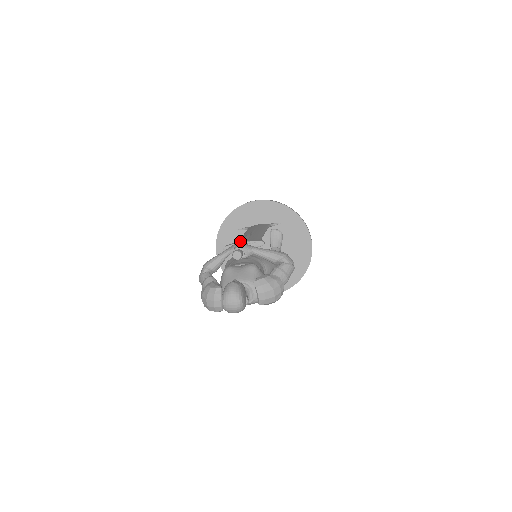
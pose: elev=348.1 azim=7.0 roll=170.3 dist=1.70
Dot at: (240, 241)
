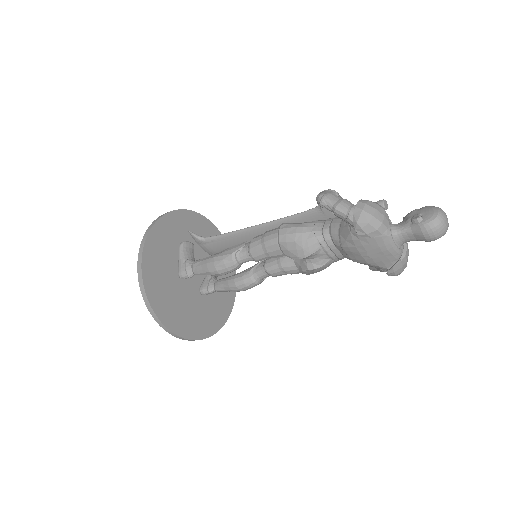
Dot at: occluded
